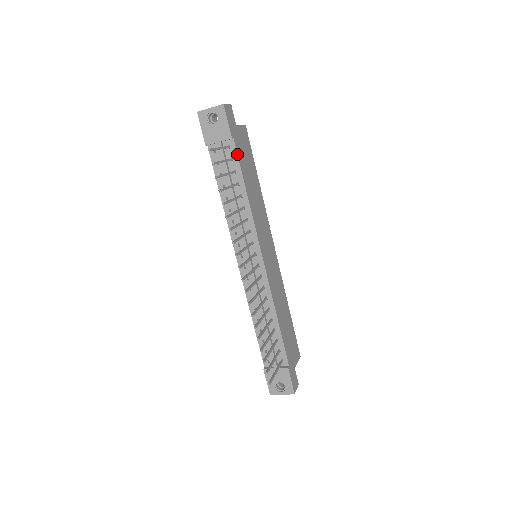
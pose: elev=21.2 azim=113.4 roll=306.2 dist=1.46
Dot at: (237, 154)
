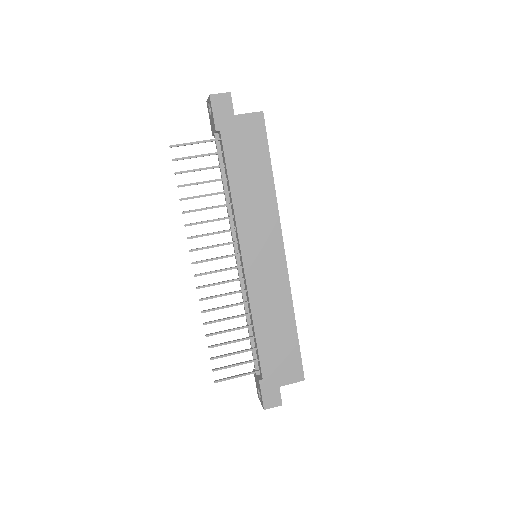
Dot at: (223, 148)
